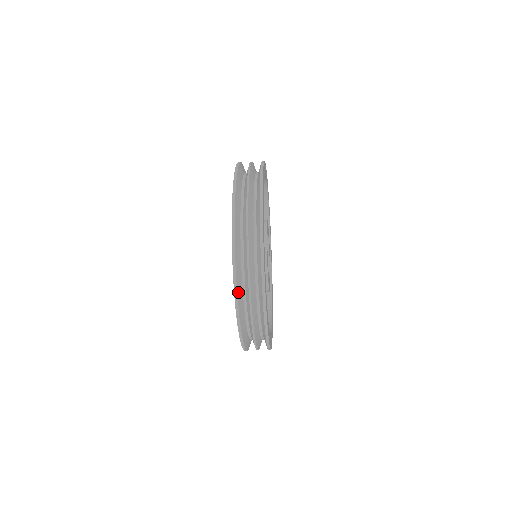
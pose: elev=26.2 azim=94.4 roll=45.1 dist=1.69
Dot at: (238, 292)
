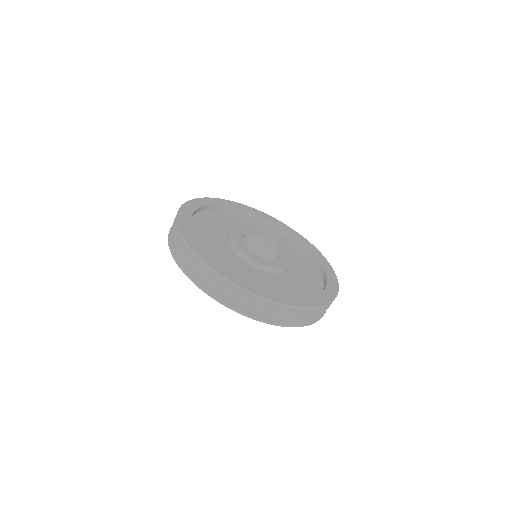
Dot at: (202, 285)
